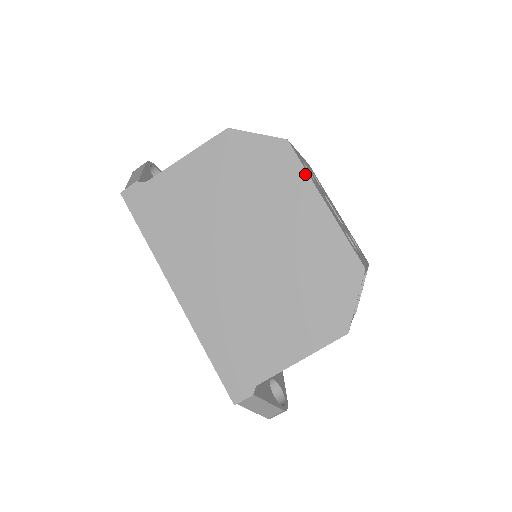
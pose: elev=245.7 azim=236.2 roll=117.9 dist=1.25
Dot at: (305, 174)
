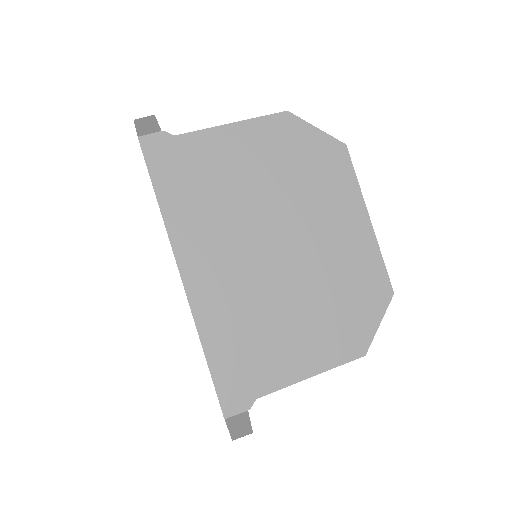
Dot at: (356, 184)
